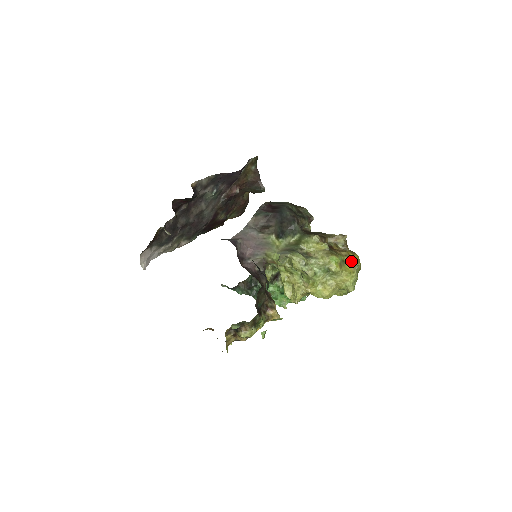
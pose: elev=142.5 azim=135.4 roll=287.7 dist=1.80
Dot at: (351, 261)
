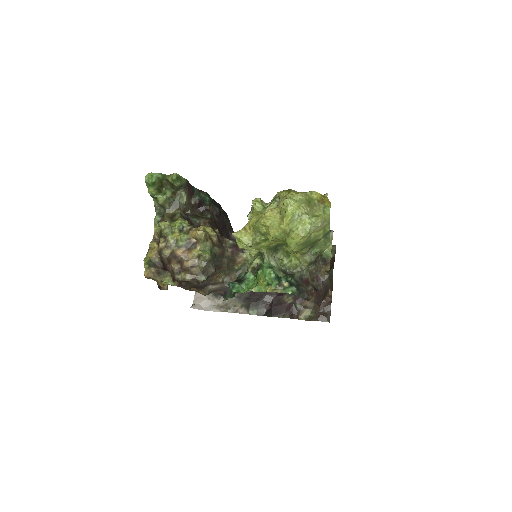
Dot at: occluded
